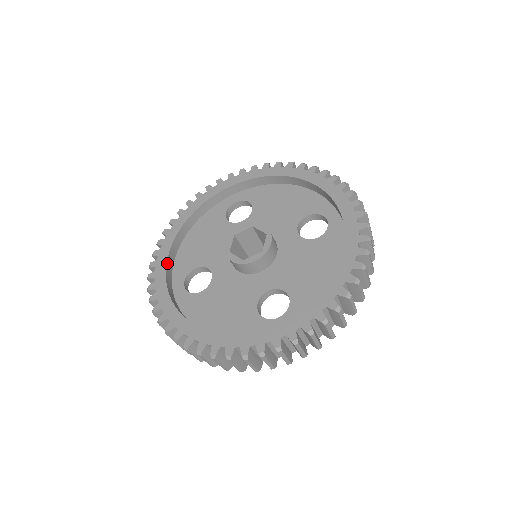
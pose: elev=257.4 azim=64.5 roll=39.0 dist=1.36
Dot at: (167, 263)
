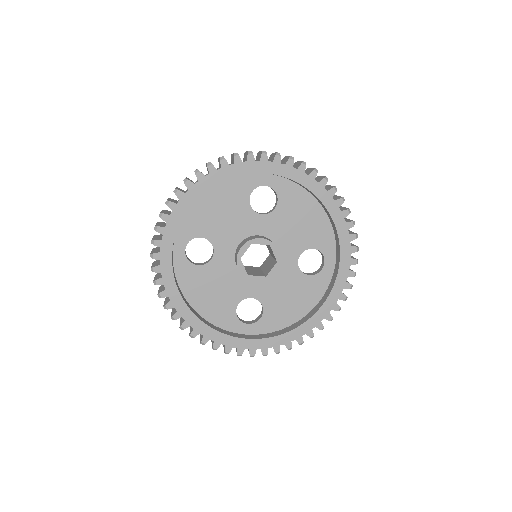
Dot at: occluded
